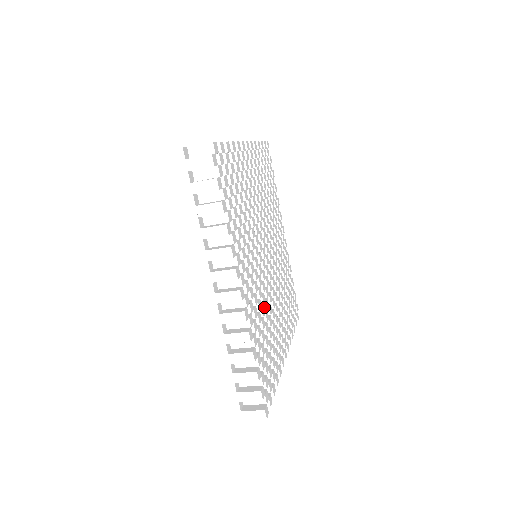
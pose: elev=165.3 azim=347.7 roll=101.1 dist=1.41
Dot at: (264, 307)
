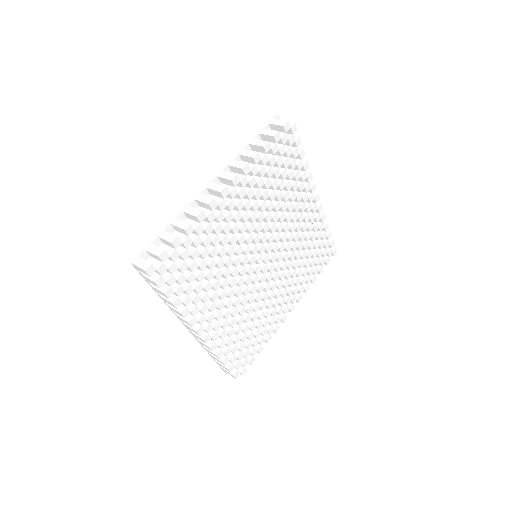
Dot at: (226, 260)
